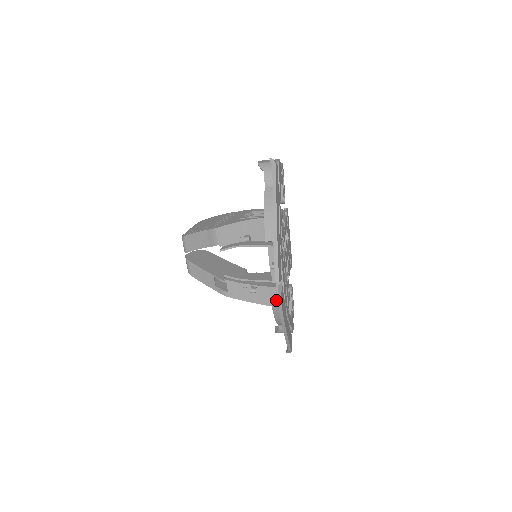
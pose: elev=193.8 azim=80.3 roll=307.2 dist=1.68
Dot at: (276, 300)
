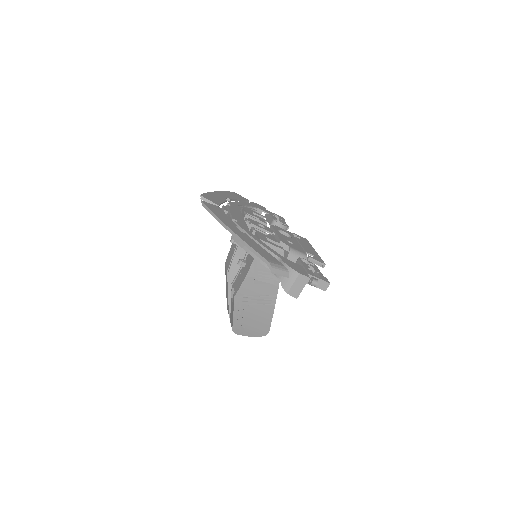
Dot at: occluded
